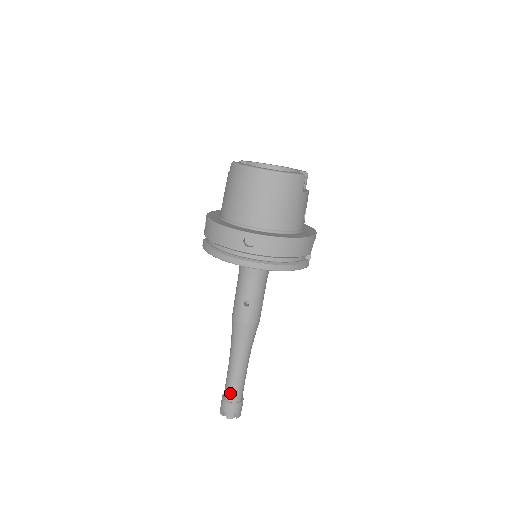
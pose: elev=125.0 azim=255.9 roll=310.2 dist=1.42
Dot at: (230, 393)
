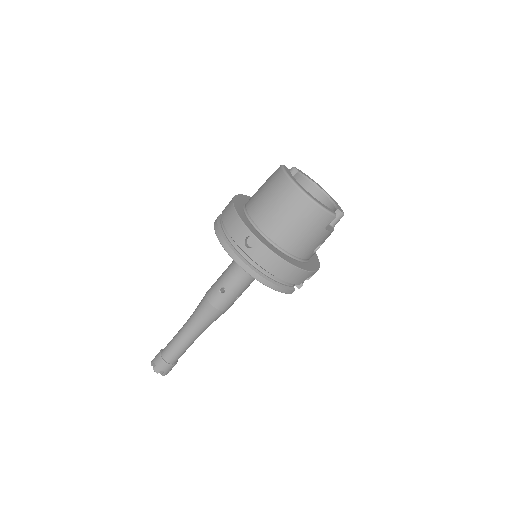
Dot at: (168, 352)
